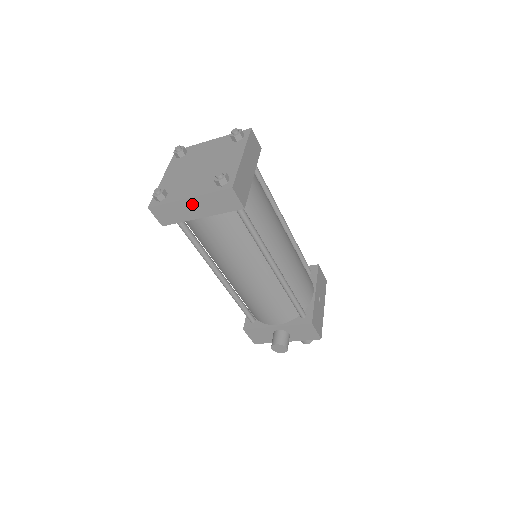
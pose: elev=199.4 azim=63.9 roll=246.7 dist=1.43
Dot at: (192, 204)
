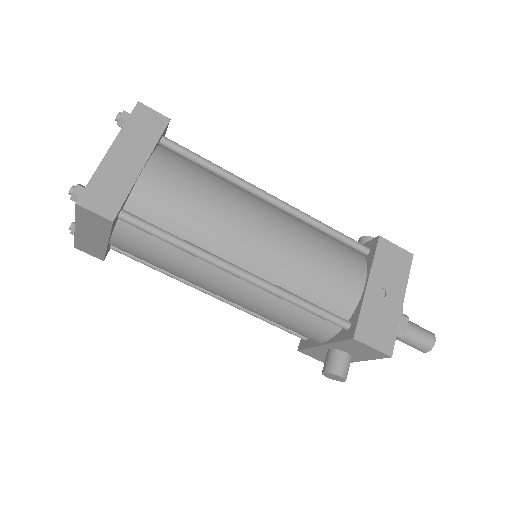
Dot at: (85, 233)
